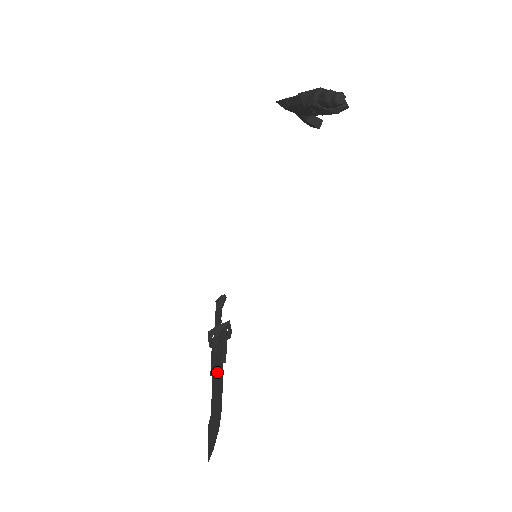
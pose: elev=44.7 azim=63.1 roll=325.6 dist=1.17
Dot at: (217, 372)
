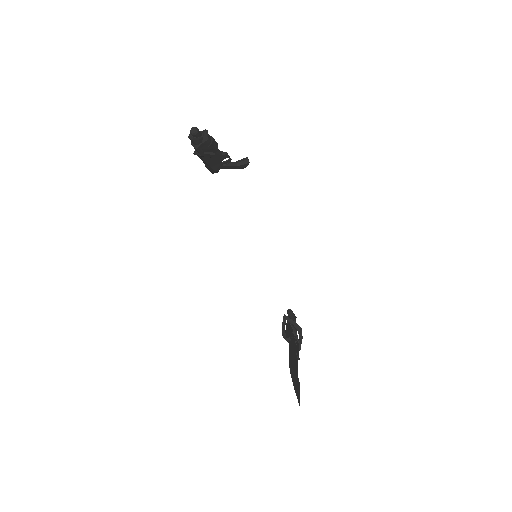
Dot at: occluded
